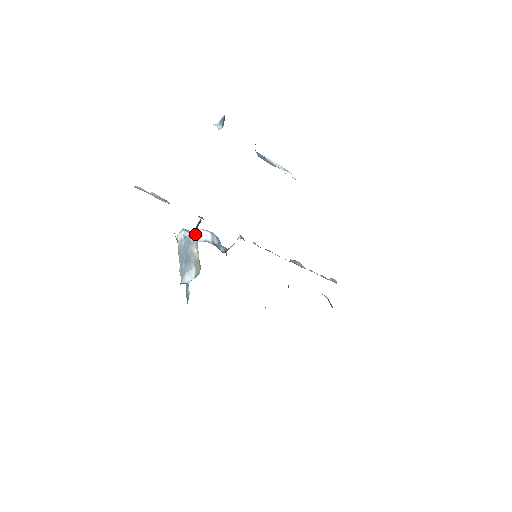
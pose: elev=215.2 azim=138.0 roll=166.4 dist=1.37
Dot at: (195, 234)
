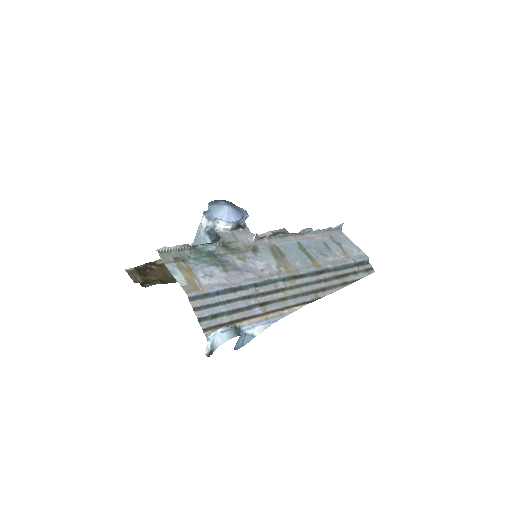
Dot at: (219, 221)
